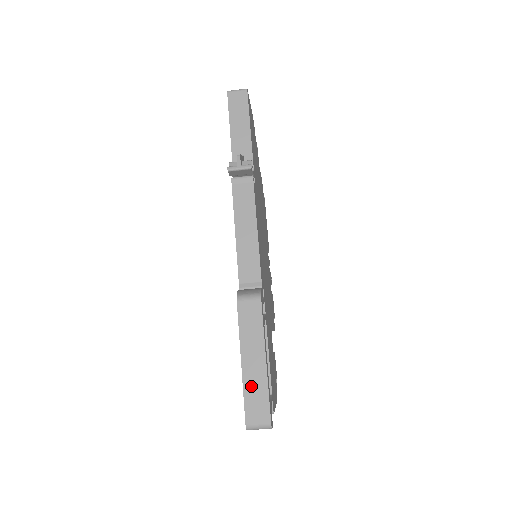
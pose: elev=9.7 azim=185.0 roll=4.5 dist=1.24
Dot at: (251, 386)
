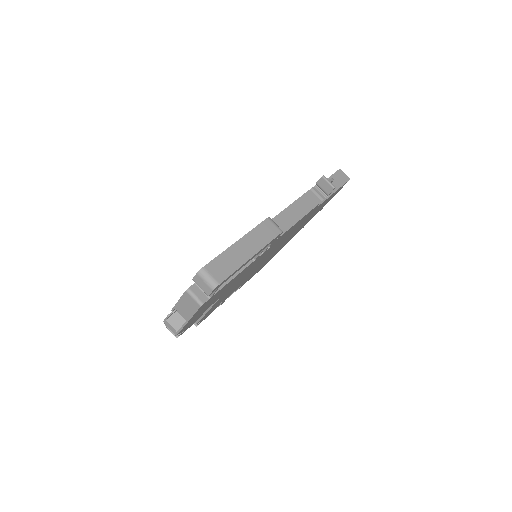
Dot at: (230, 256)
